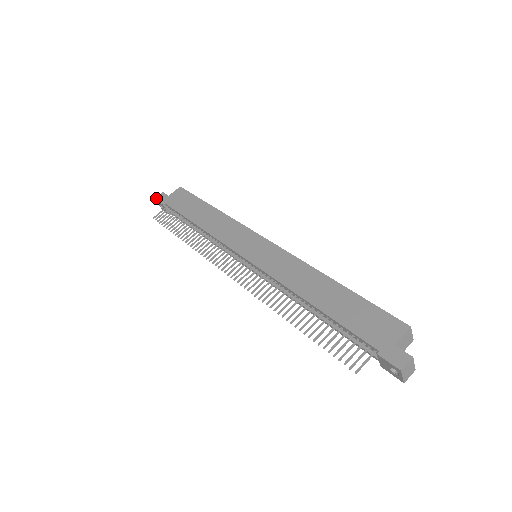
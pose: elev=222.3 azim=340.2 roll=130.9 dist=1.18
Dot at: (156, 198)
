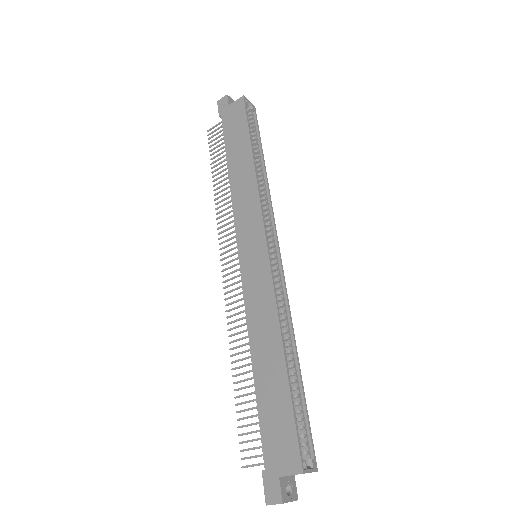
Dot at: (218, 102)
